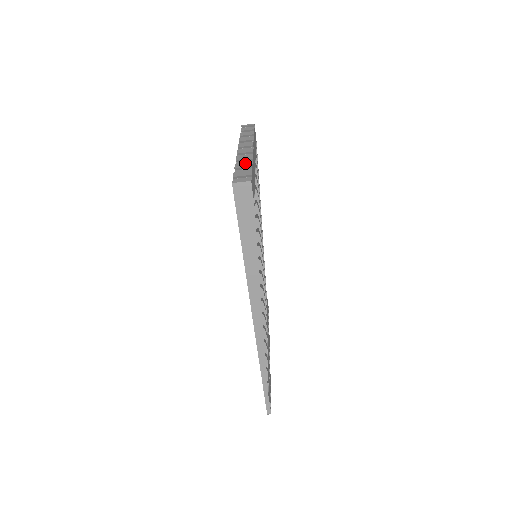
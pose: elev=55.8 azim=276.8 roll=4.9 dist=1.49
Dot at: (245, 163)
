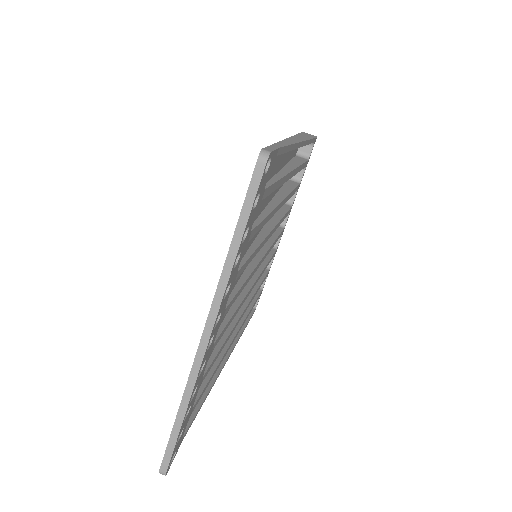
Dot at: occluded
